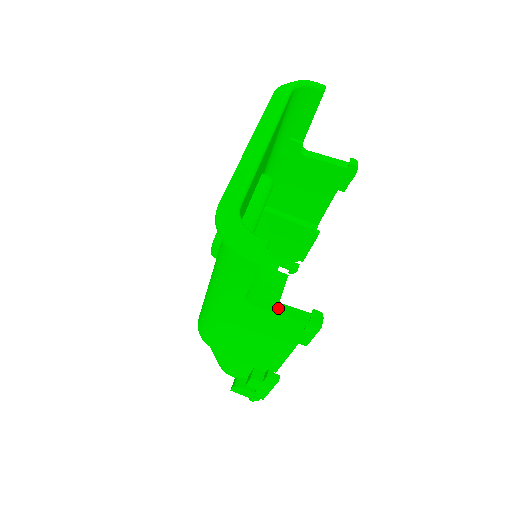
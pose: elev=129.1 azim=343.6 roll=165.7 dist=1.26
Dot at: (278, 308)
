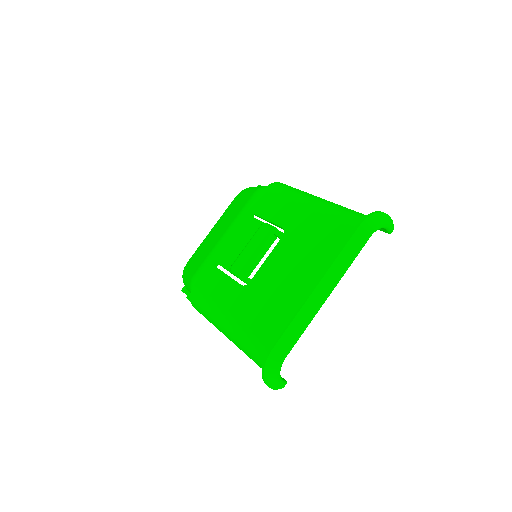
Dot at: occluded
